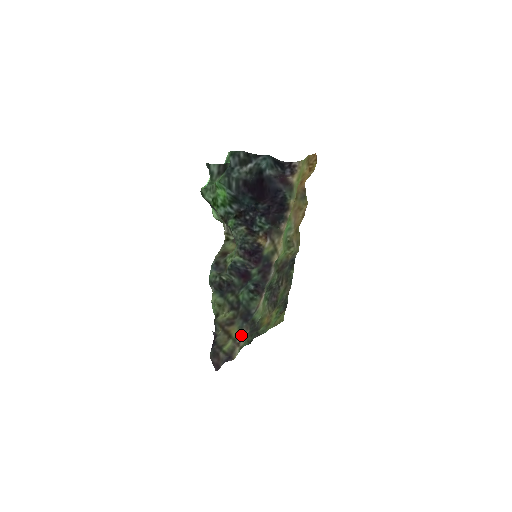
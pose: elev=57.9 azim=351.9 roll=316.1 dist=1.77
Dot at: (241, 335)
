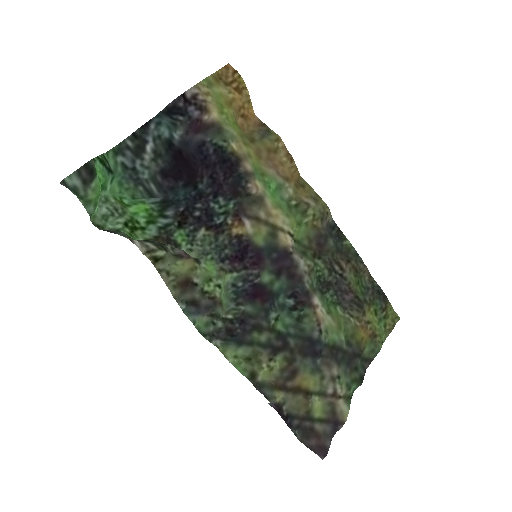
Dot at: (326, 380)
